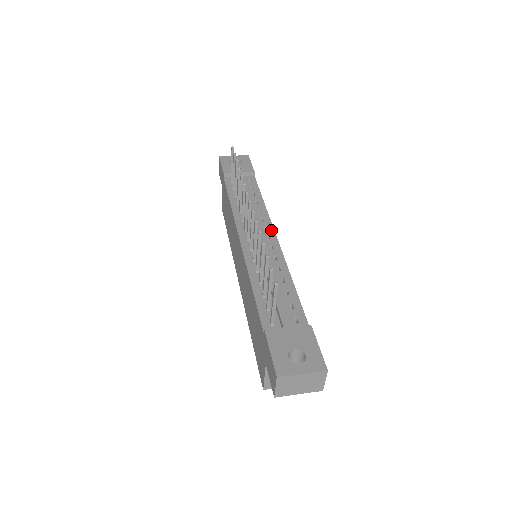
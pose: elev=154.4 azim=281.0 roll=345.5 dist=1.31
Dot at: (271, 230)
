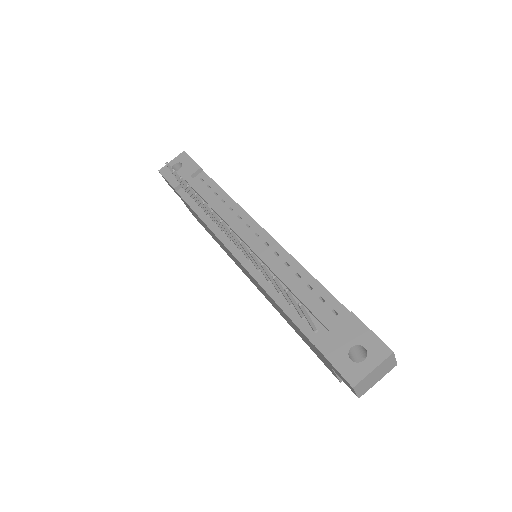
Dot at: (255, 225)
